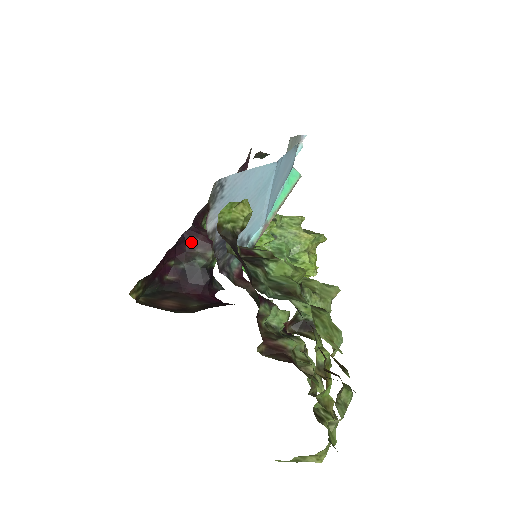
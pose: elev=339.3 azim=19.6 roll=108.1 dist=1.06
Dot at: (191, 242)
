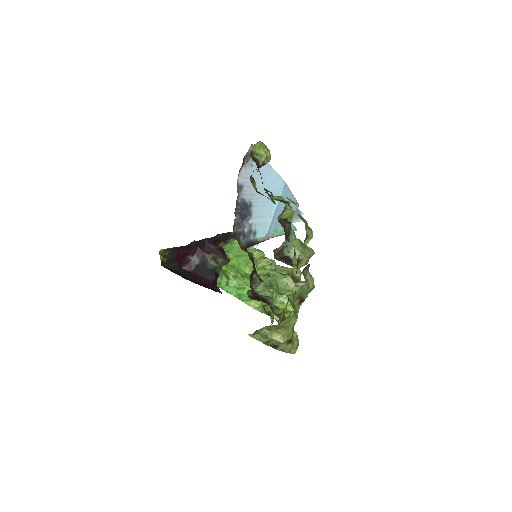
Dot at: (209, 248)
